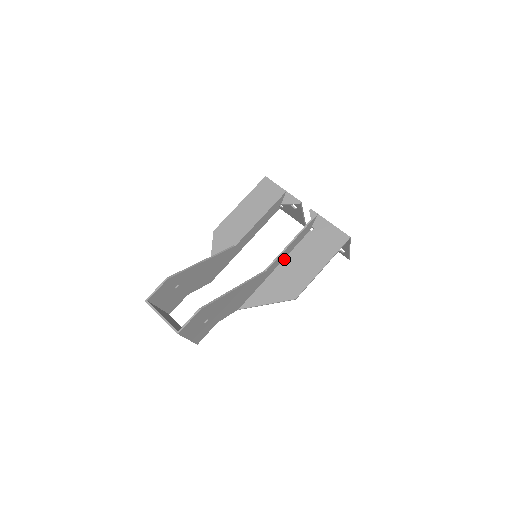
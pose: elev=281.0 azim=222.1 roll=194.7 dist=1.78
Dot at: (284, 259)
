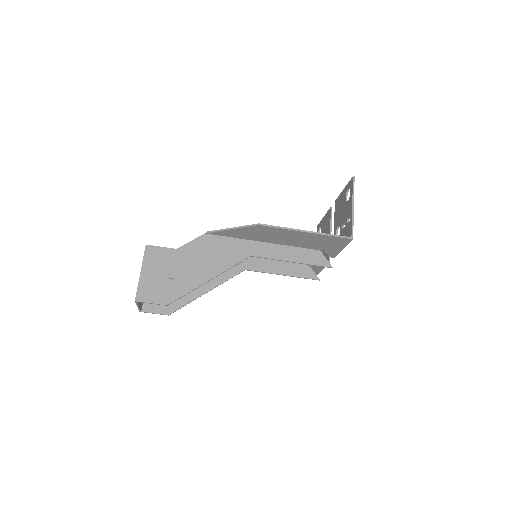
Dot at: (269, 259)
